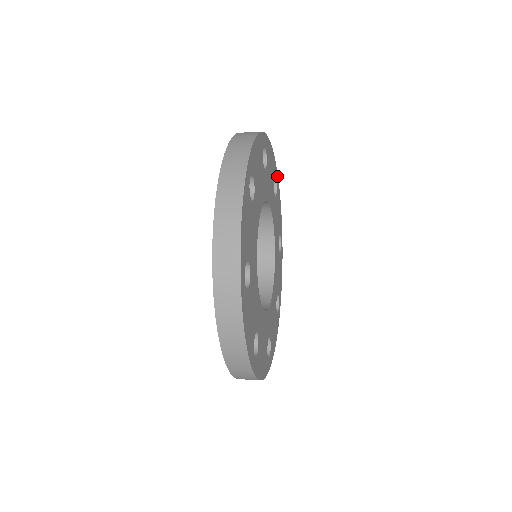
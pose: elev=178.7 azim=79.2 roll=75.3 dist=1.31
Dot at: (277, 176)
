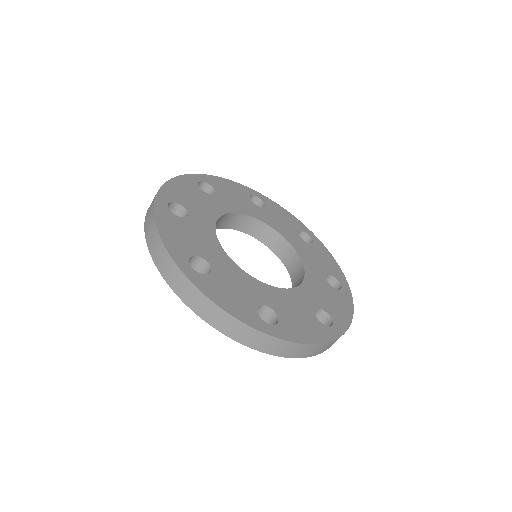
Dot at: (258, 194)
